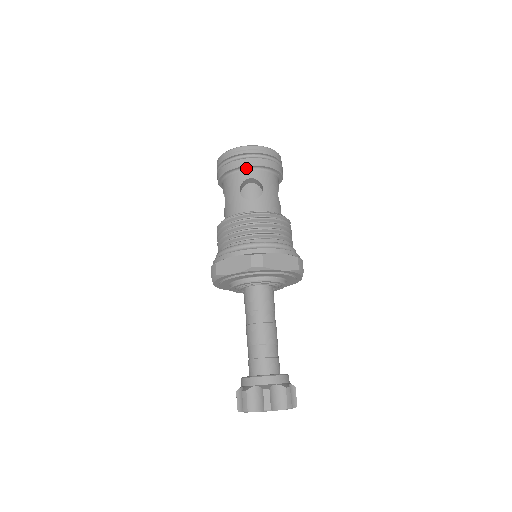
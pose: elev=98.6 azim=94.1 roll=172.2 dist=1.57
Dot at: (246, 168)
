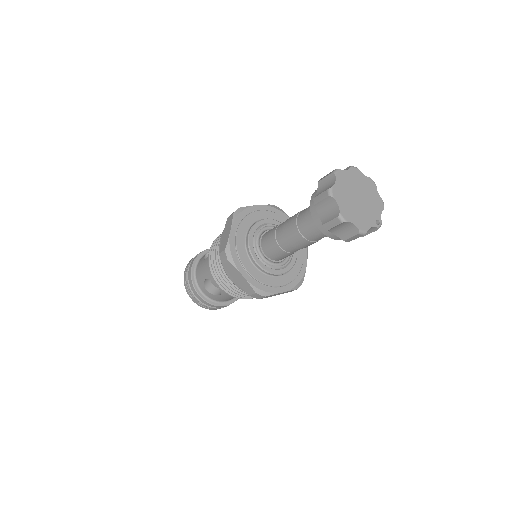
Dot at: (200, 259)
